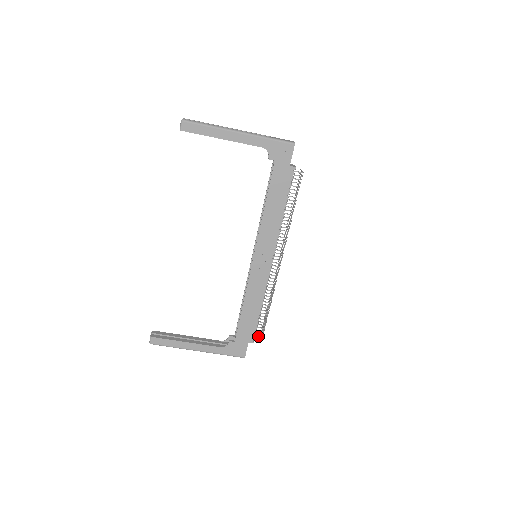
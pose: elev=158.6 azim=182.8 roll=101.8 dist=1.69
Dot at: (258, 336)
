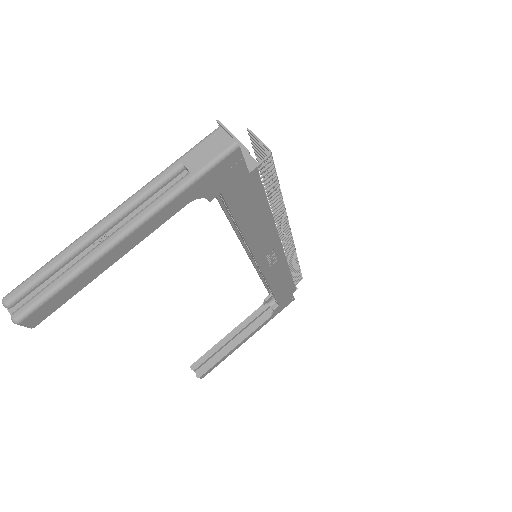
Dot at: (298, 281)
